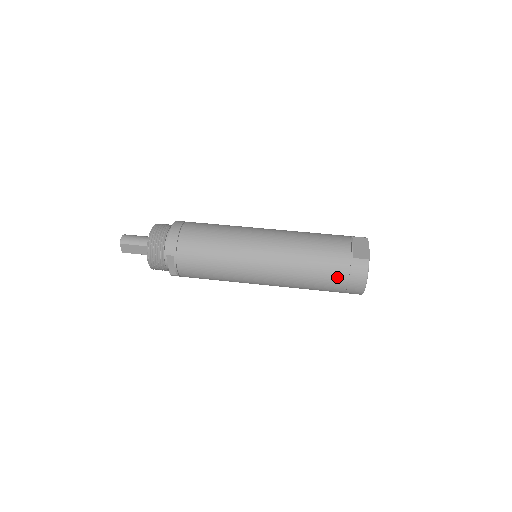
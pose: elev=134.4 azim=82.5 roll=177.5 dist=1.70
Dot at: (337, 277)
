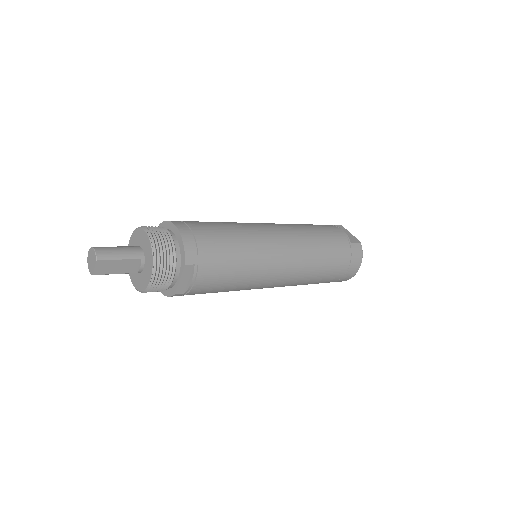
Dot at: (342, 264)
